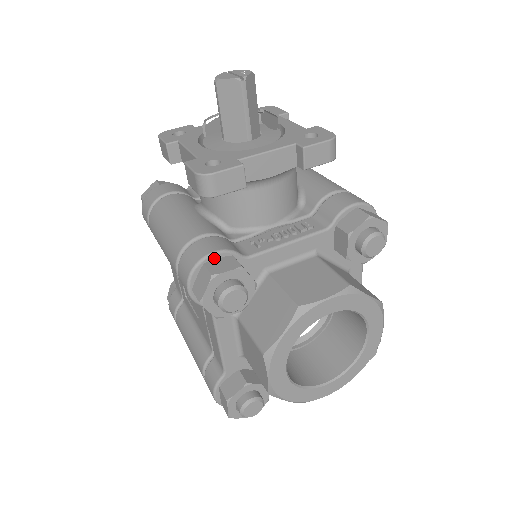
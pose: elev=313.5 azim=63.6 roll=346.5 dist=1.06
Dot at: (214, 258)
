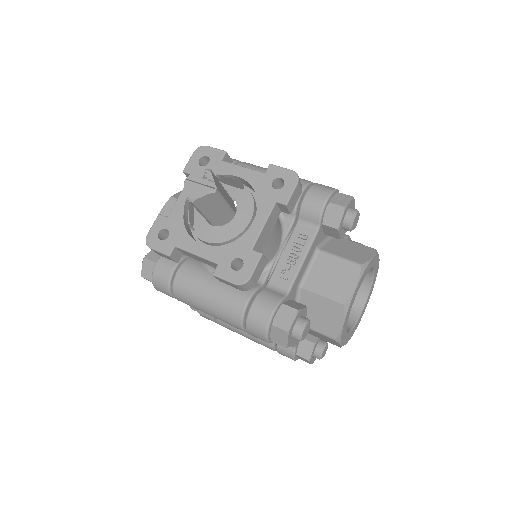
Dot at: (274, 316)
